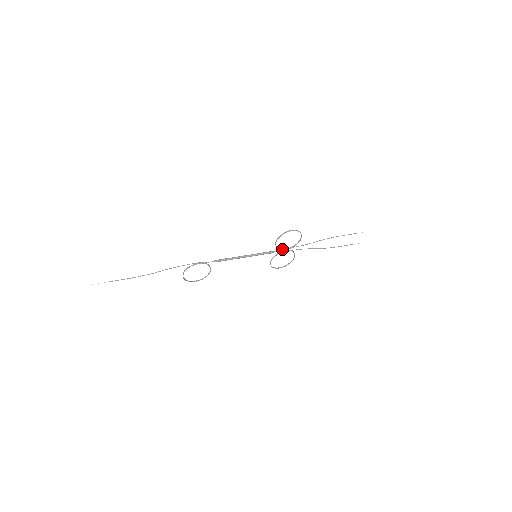
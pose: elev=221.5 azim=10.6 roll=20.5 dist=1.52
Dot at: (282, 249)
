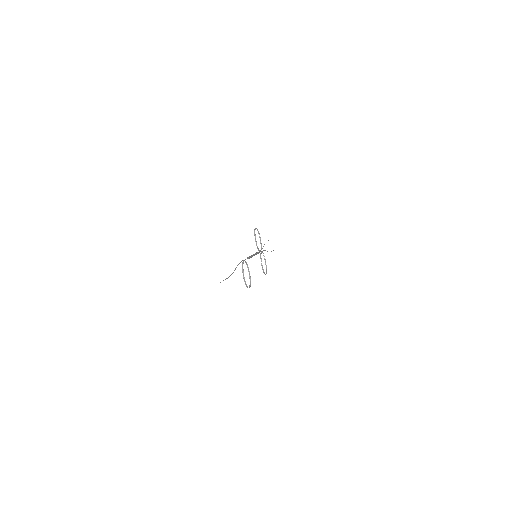
Dot at: occluded
